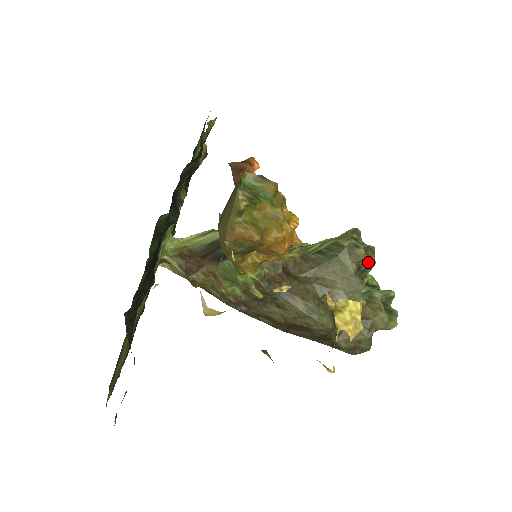
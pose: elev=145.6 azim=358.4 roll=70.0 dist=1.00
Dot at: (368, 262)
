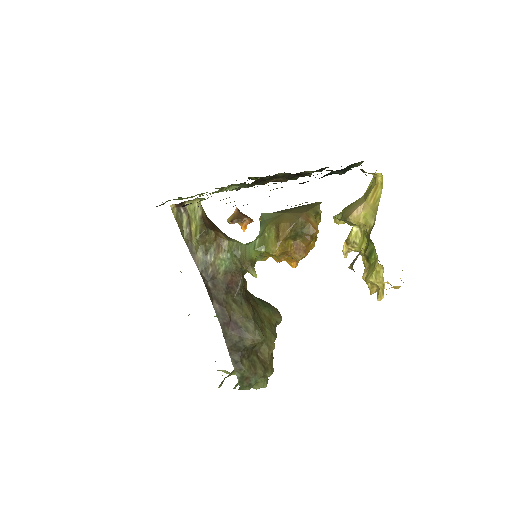
Dot at: occluded
